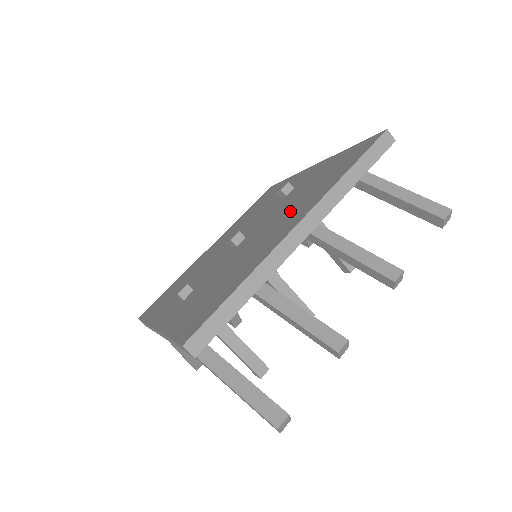
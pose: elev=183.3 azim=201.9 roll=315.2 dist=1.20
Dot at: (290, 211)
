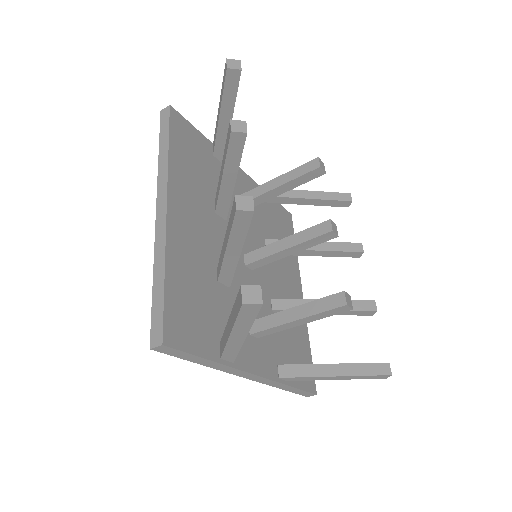
Dot at: occluded
